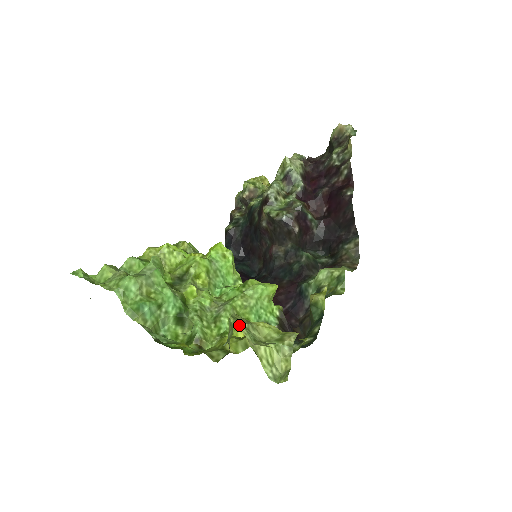
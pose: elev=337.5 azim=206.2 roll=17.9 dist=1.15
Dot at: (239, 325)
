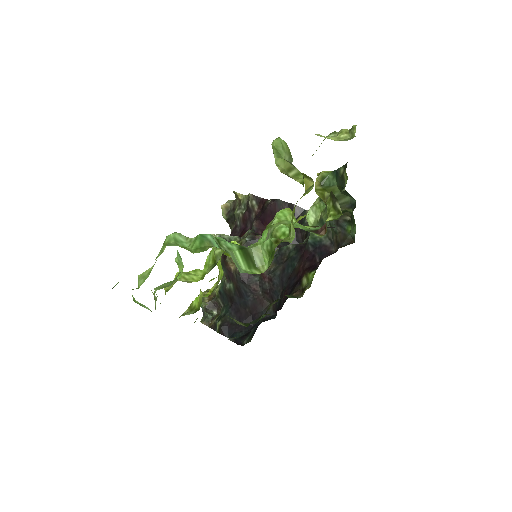
Dot at: occluded
